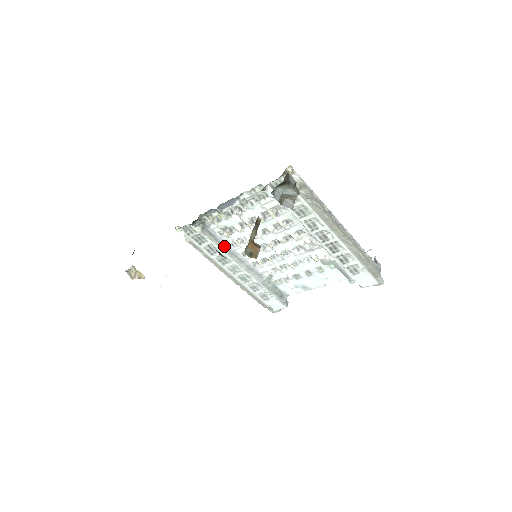
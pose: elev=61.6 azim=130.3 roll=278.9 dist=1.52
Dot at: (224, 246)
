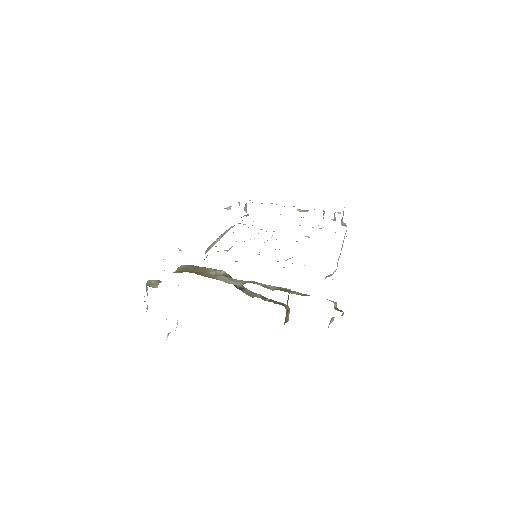
Dot at: (217, 239)
